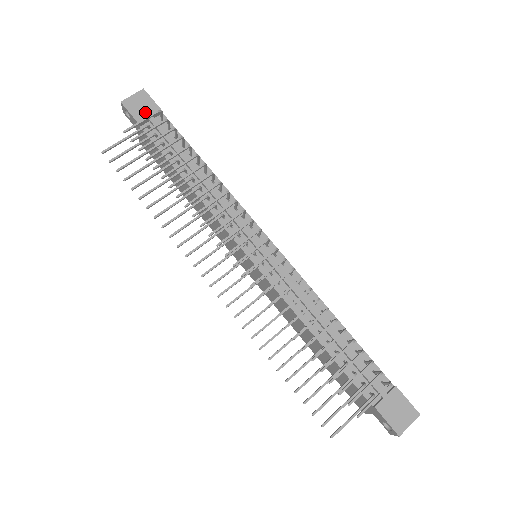
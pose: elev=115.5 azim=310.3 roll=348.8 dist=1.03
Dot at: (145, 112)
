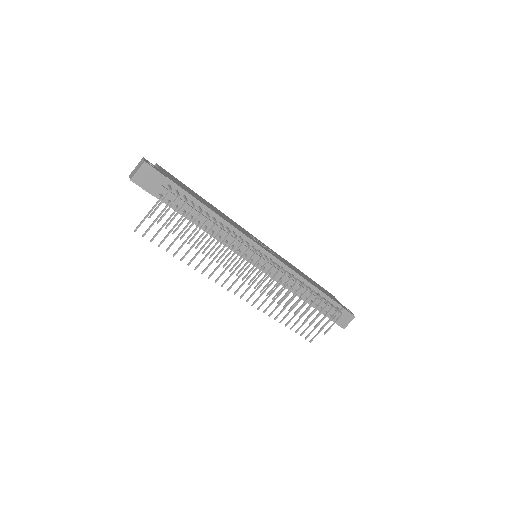
Dot at: (153, 183)
